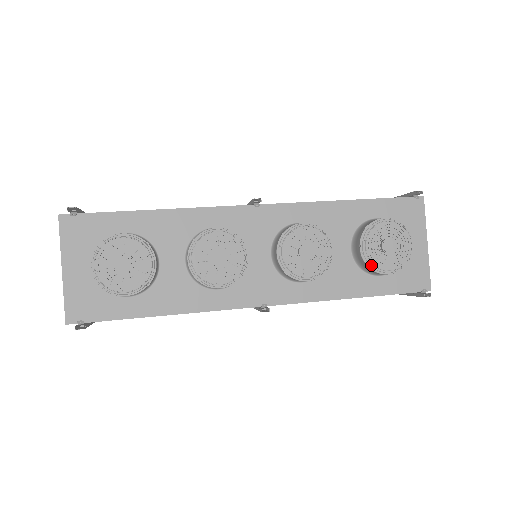
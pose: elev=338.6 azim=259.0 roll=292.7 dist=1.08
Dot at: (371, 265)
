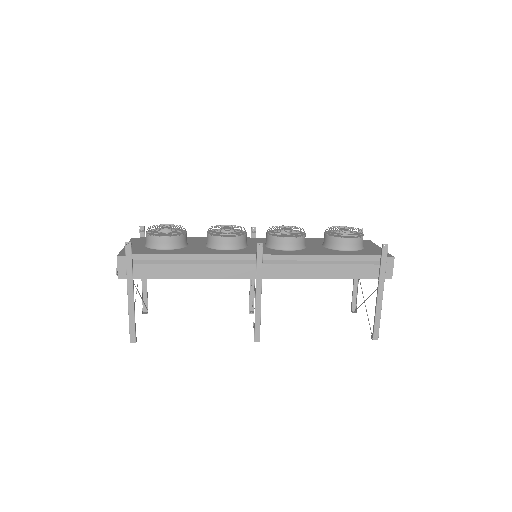
Dot at: (334, 234)
